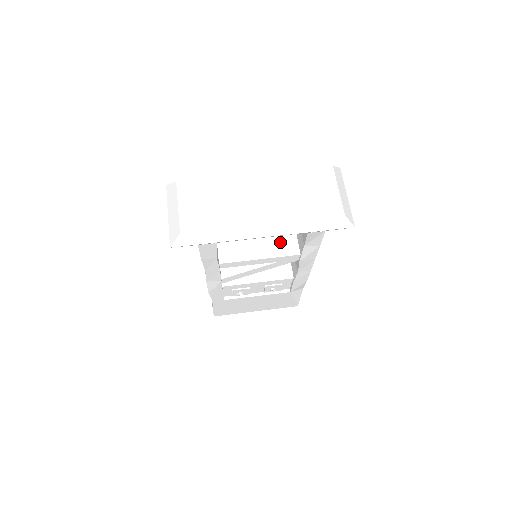
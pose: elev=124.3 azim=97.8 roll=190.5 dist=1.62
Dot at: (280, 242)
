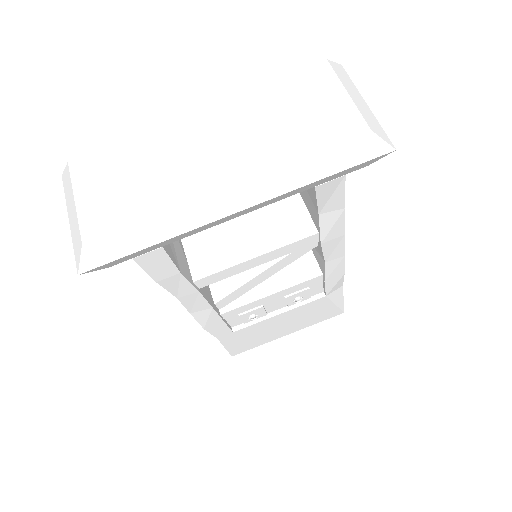
Dot at: (281, 222)
